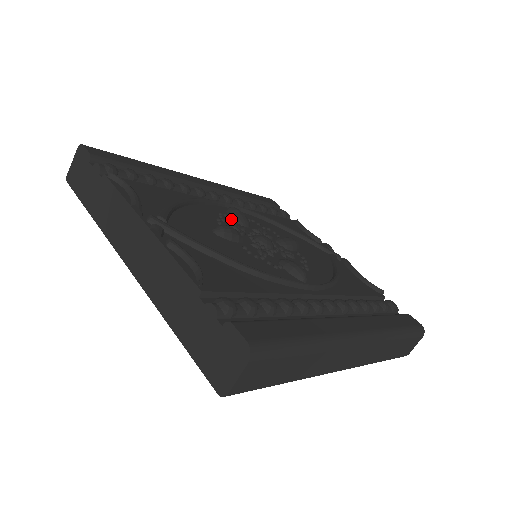
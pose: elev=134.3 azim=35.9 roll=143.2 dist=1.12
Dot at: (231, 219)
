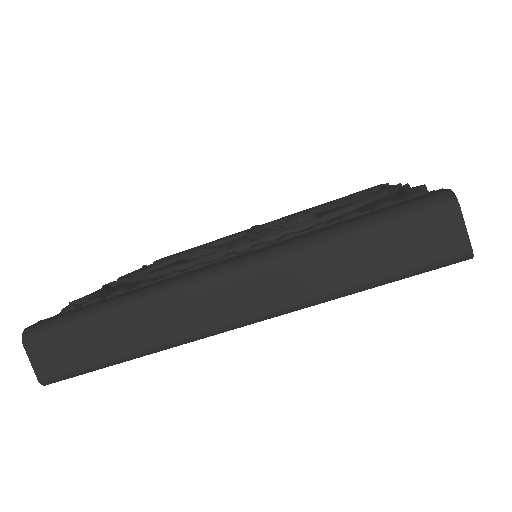
Dot at: occluded
